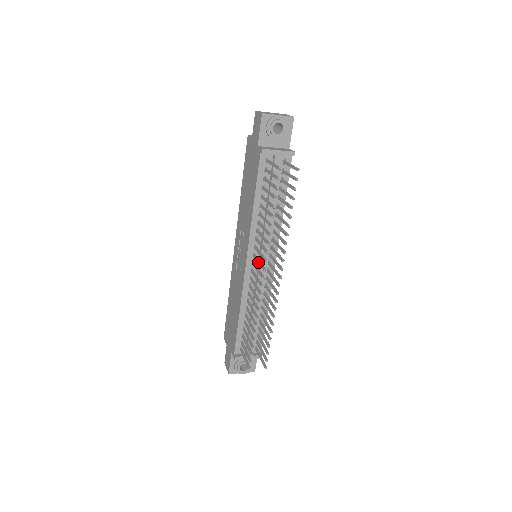
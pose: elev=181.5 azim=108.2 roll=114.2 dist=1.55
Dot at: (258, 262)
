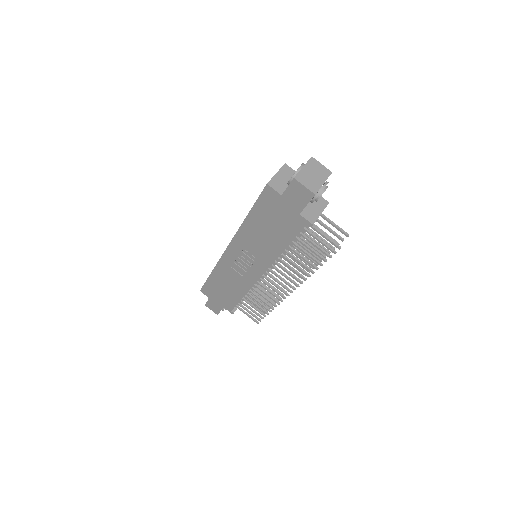
Dot at: (282, 280)
